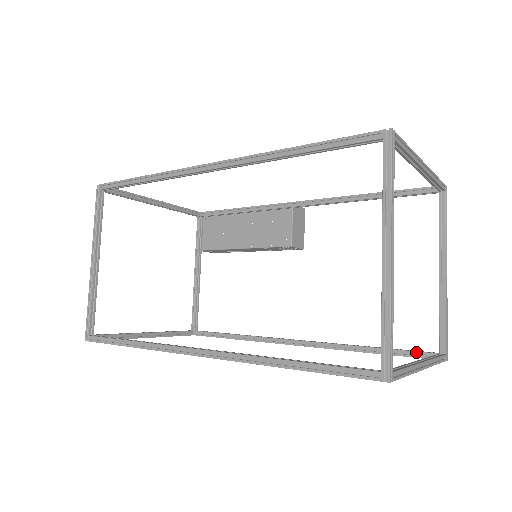
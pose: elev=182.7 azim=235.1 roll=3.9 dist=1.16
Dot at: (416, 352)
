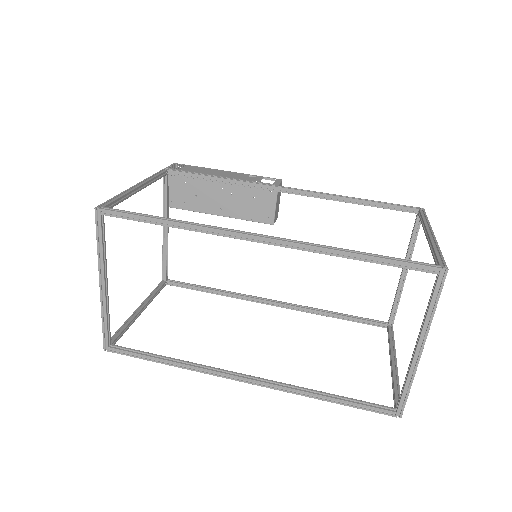
Dot at: (372, 322)
